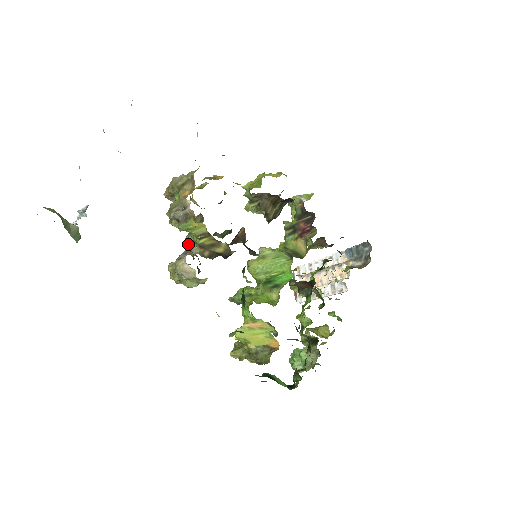
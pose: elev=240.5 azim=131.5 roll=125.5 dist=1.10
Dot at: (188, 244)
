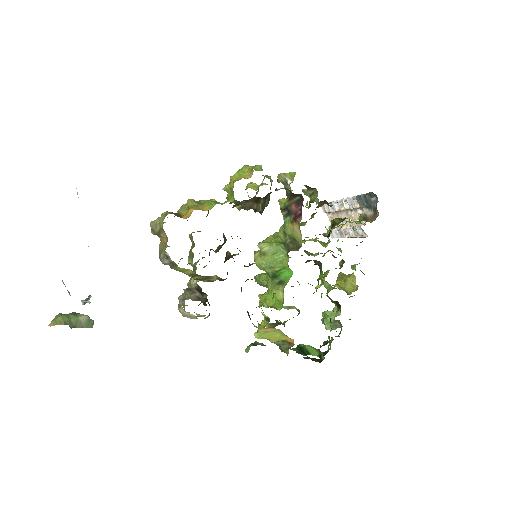
Dot at: occluded
